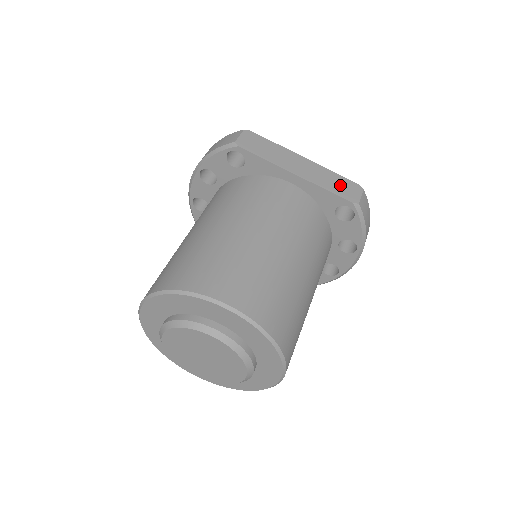
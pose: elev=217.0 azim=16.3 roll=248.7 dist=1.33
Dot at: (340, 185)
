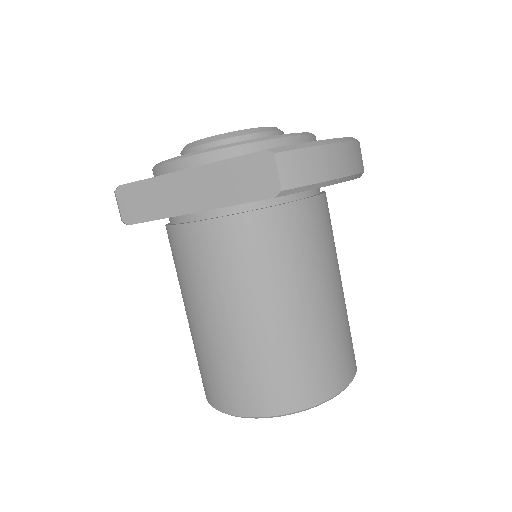
Dot at: (245, 178)
